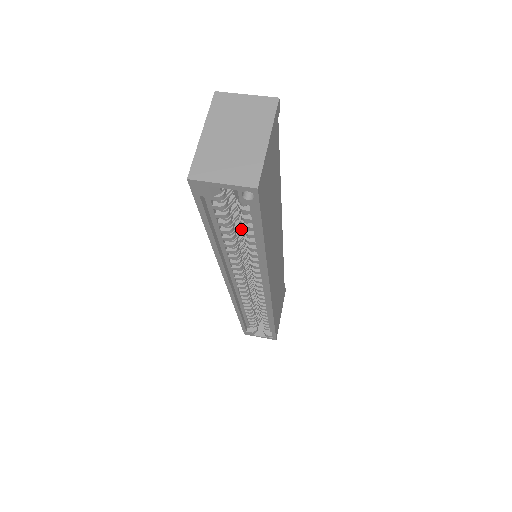
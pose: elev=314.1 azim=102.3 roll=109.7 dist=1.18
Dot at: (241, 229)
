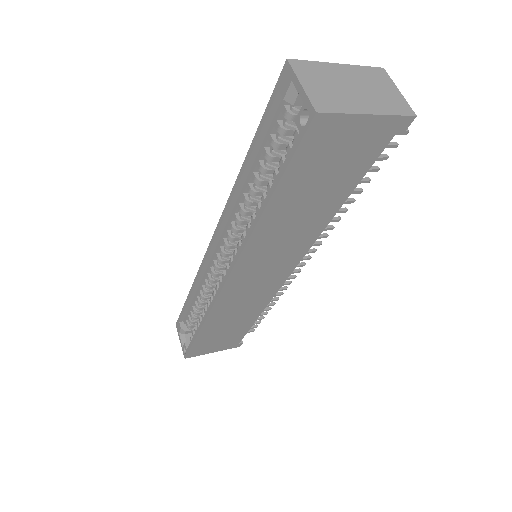
Dot at: occluded
